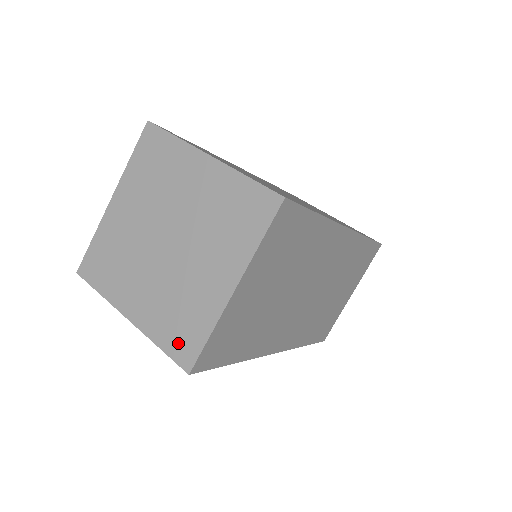
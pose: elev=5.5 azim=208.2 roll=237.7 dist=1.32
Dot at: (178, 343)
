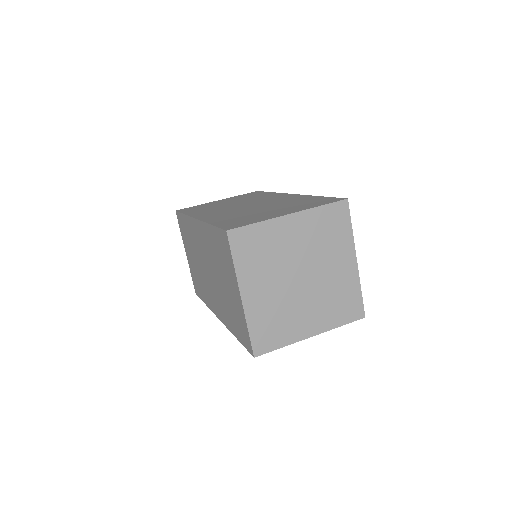
Dot at: (262, 337)
